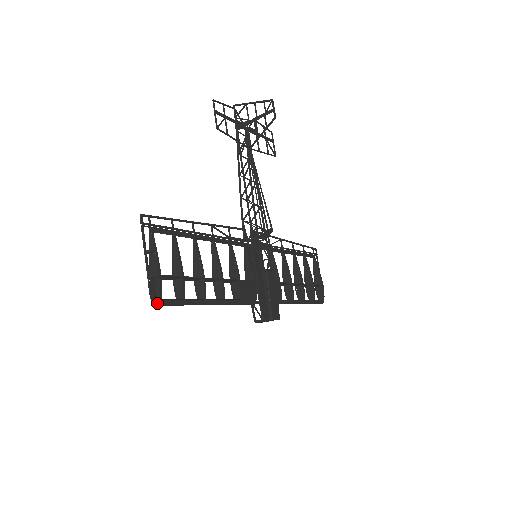
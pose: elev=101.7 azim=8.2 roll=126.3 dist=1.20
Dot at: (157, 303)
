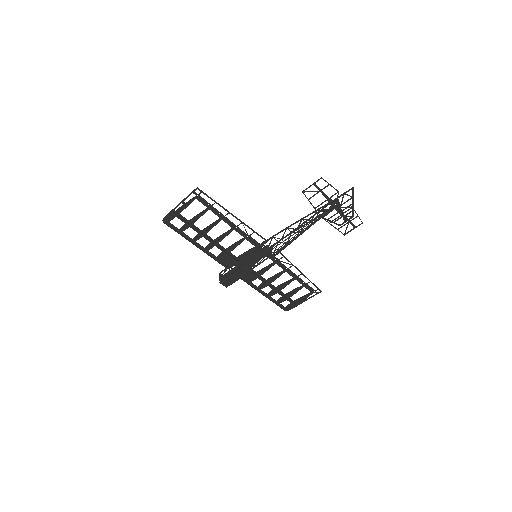
Dot at: (165, 222)
